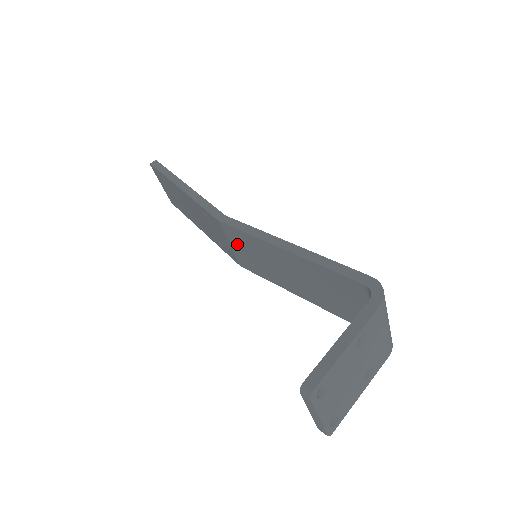
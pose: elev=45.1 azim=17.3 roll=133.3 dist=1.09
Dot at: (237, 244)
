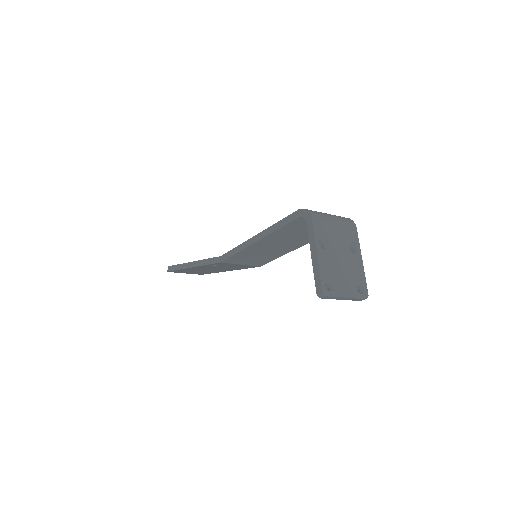
Dot at: (242, 261)
